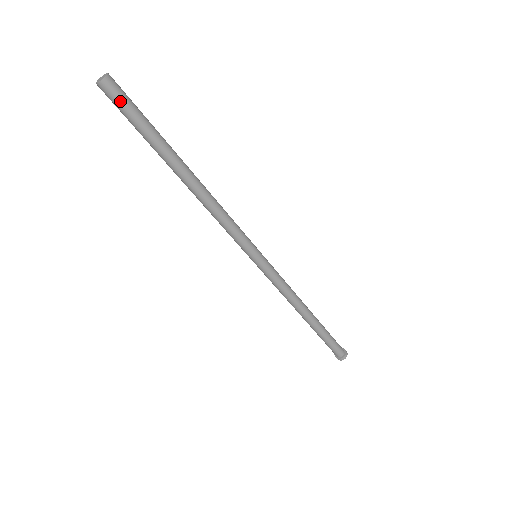
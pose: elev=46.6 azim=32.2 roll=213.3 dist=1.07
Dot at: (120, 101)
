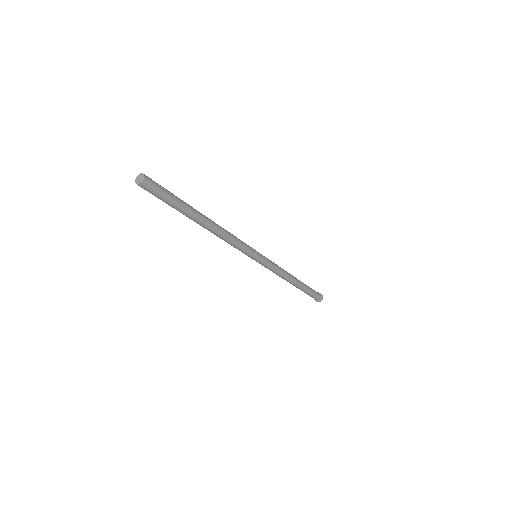
Dot at: (151, 193)
